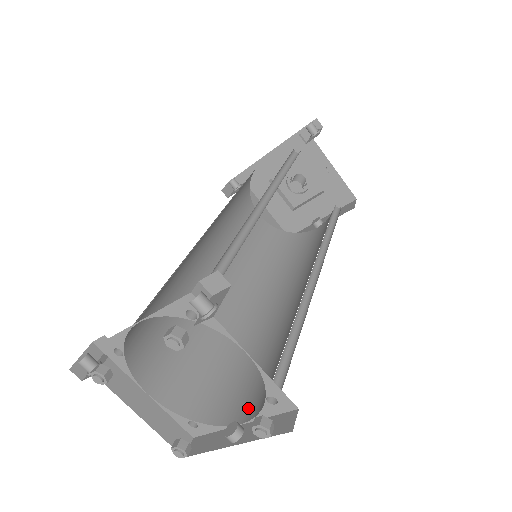
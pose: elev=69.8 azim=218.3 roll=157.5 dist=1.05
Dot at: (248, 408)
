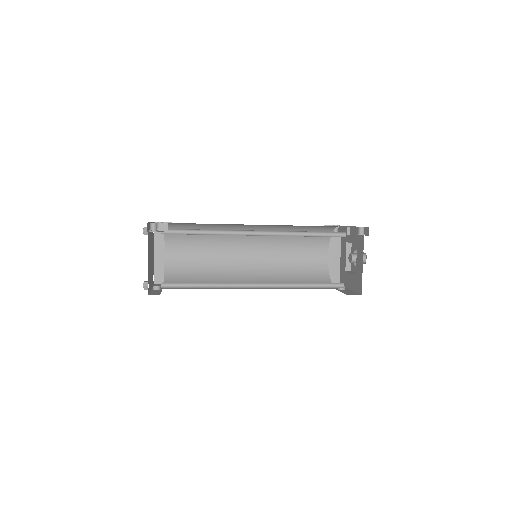
Dot at: occluded
